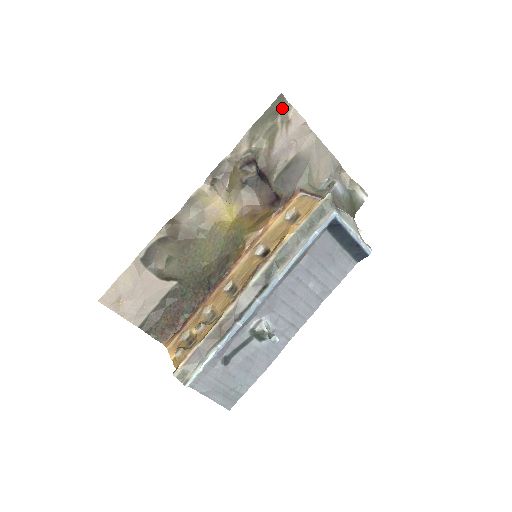
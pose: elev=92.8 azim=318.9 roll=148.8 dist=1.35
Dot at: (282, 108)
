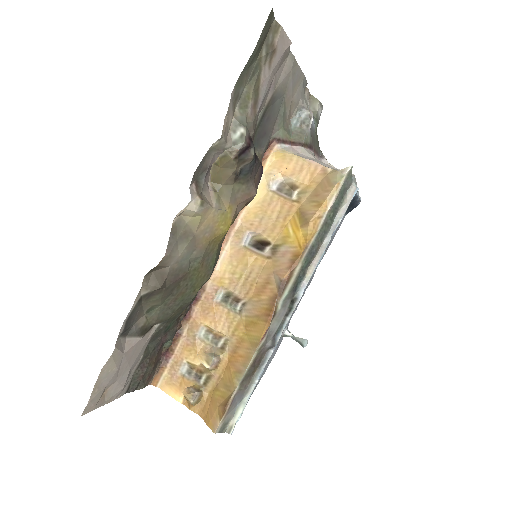
Dot at: (267, 31)
